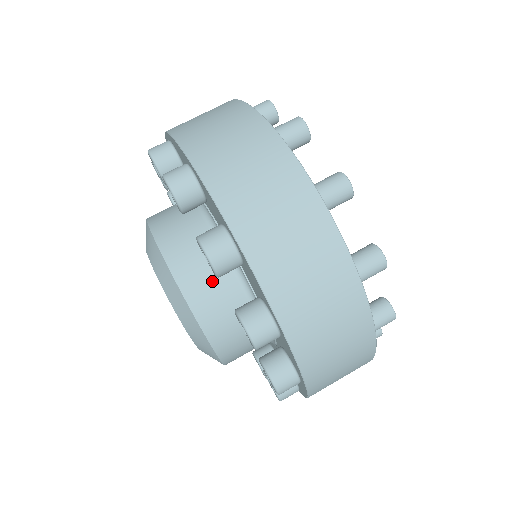
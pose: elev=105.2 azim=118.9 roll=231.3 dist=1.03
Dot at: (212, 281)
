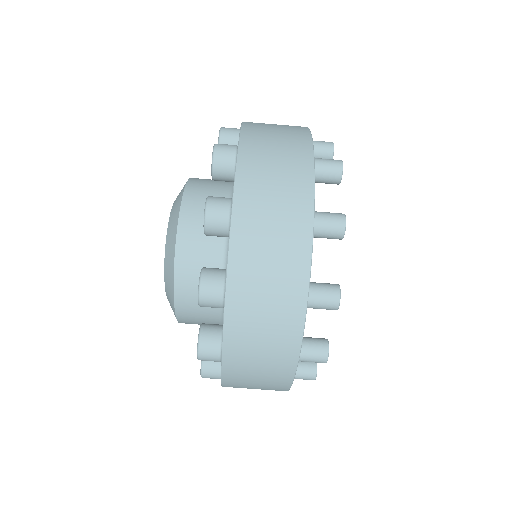
Dot at: occluded
